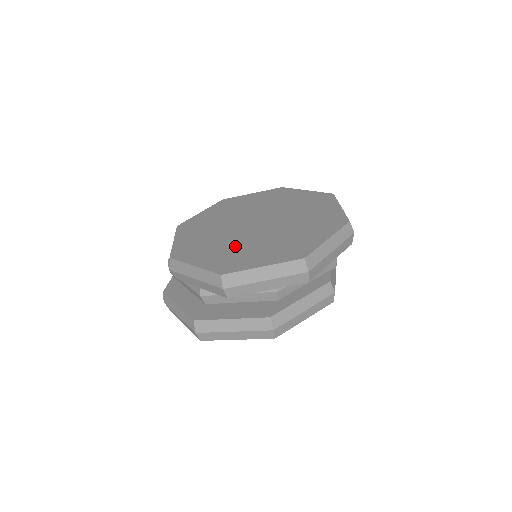
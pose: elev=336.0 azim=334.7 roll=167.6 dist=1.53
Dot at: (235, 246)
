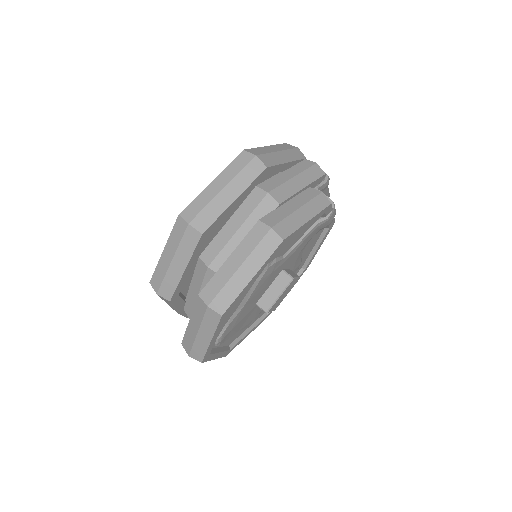
Dot at: occluded
